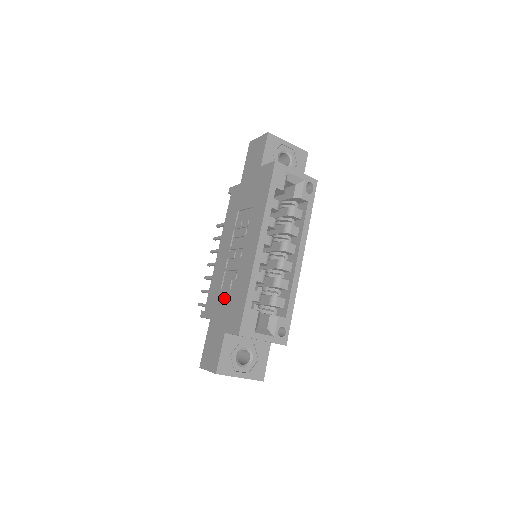
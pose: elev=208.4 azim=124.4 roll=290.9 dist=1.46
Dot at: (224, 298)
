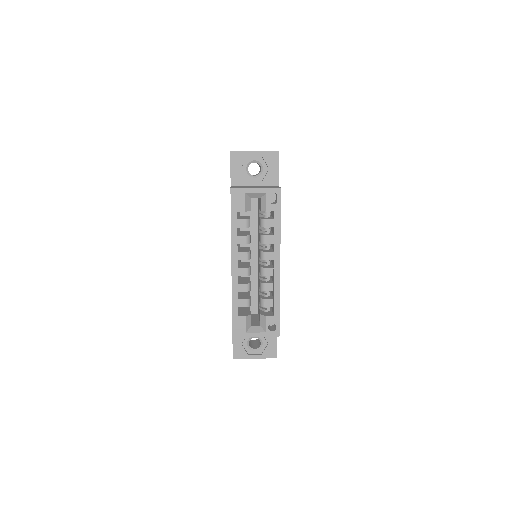
Dot at: occluded
